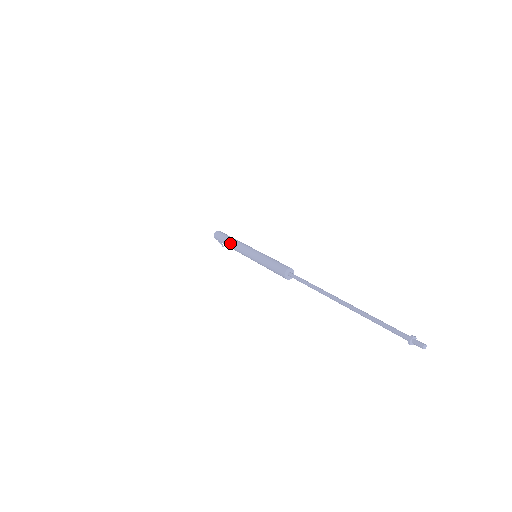
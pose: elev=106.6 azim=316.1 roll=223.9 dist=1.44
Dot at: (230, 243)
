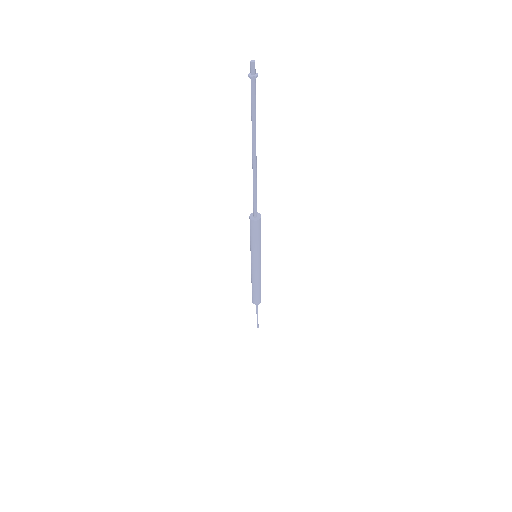
Dot at: occluded
